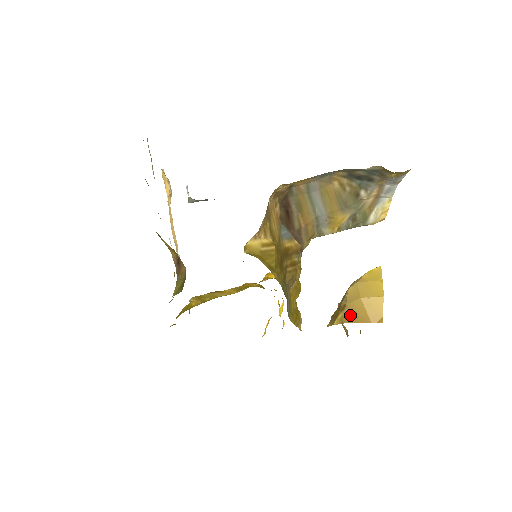
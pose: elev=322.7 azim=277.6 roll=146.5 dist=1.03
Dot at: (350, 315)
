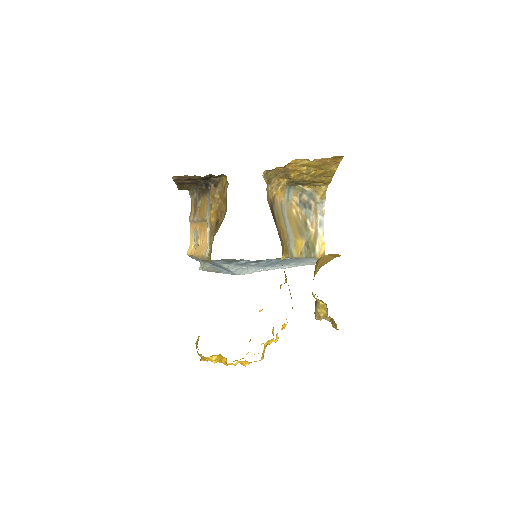
Dot at: (323, 262)
